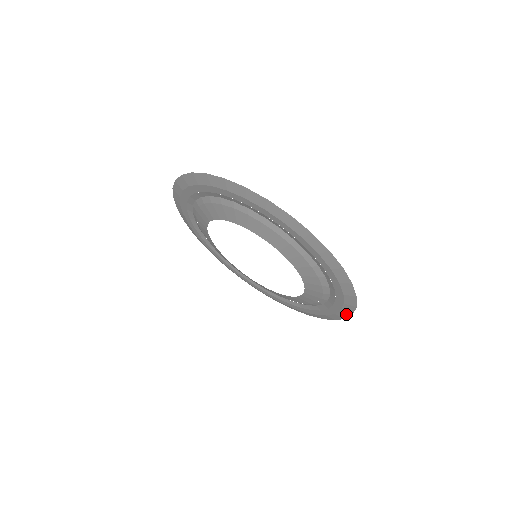
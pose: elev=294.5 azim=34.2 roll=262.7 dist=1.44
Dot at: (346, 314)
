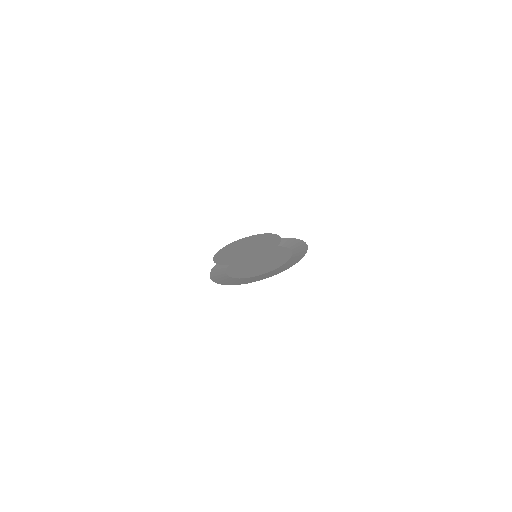
Dot at: occluded
